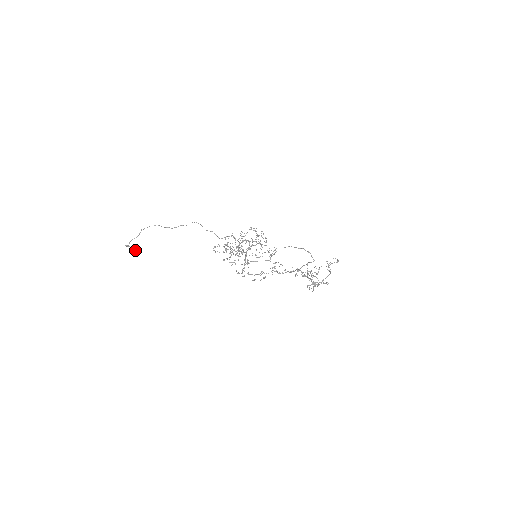
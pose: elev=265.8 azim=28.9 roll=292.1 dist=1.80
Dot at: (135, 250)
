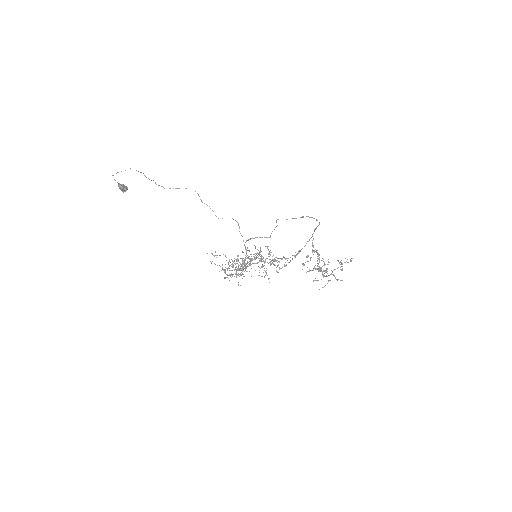
Dot at: (121, 184)
